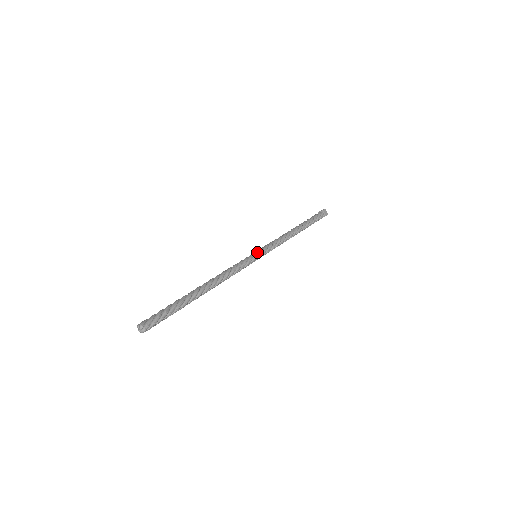
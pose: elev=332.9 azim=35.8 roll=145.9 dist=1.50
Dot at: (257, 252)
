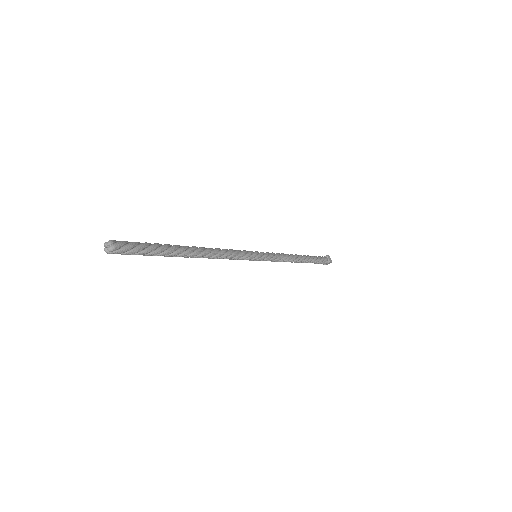
Dot at: occluded
